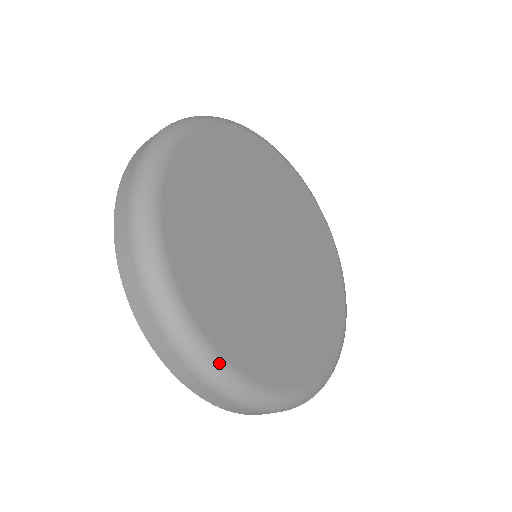
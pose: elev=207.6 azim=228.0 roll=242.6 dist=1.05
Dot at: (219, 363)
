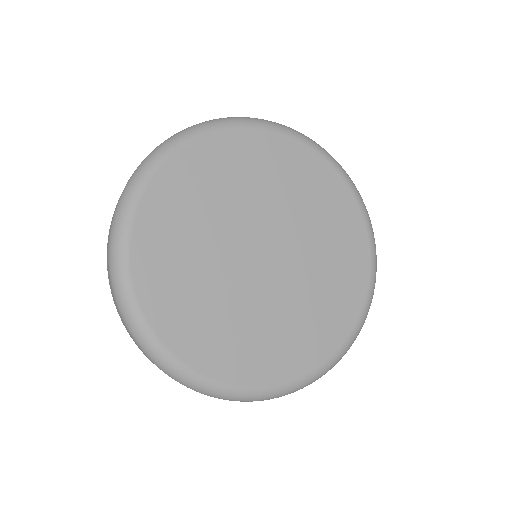
Dot at: (124, 267)
